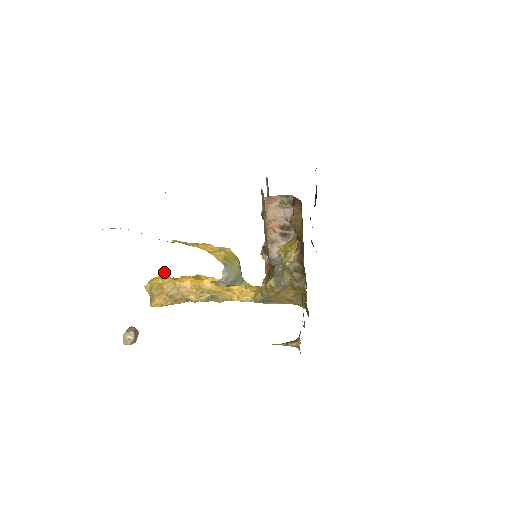
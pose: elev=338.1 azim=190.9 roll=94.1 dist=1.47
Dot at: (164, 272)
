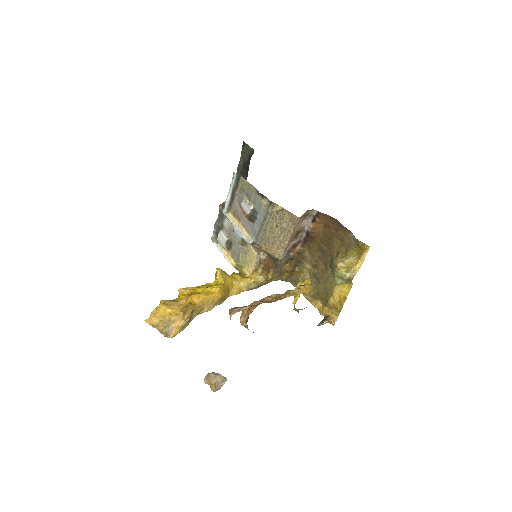
Dot at: occluded
